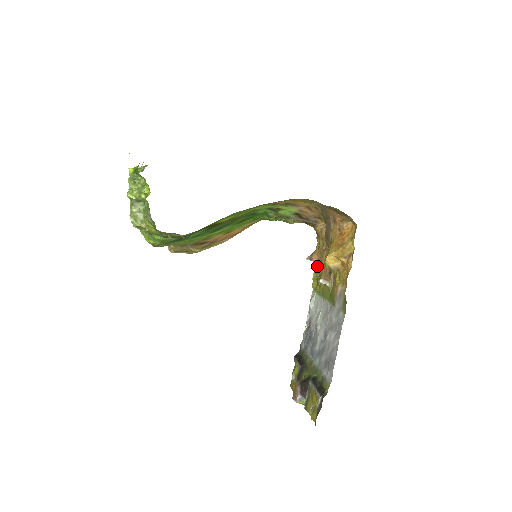
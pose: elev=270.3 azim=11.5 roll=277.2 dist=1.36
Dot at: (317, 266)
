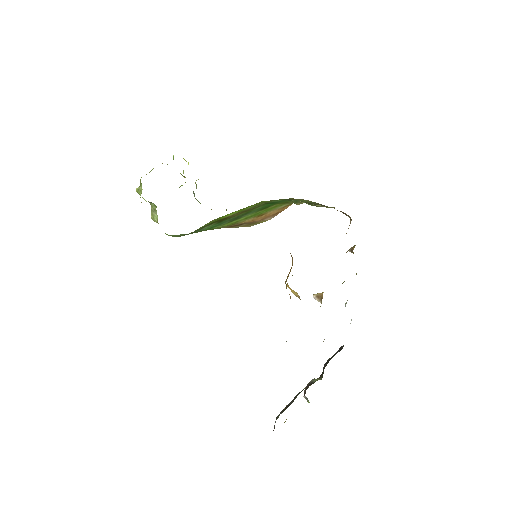
Dot at: occluded
